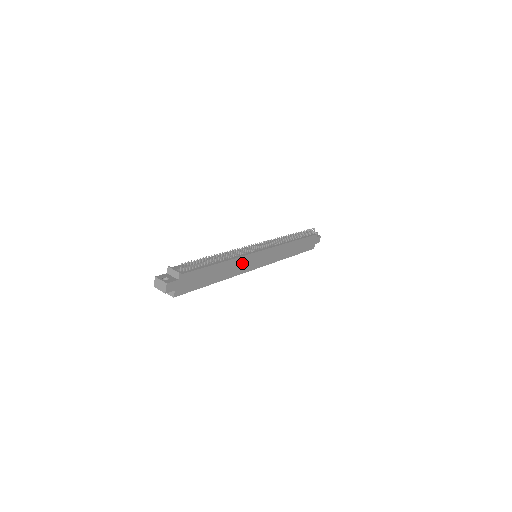
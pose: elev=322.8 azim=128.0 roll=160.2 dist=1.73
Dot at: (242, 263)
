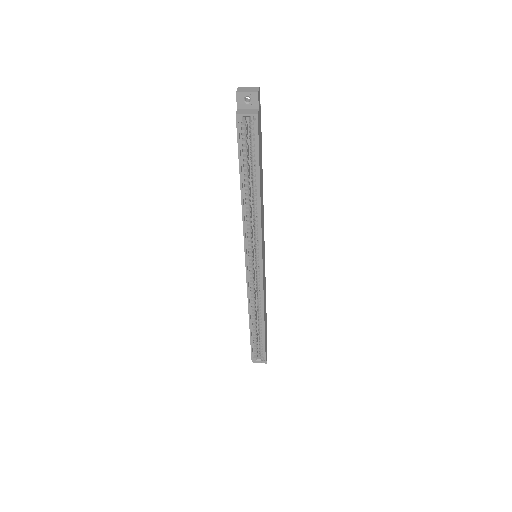
Dot at: (262, 223)
